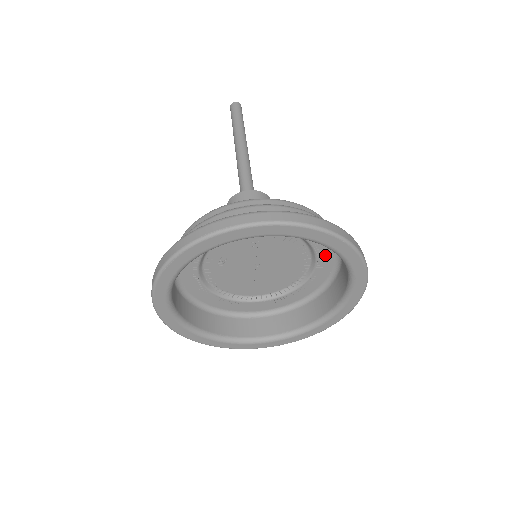
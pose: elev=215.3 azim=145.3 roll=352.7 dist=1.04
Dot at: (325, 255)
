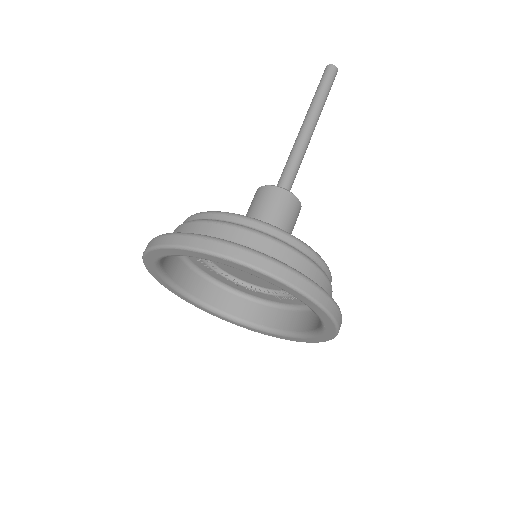
Dot at: (295, 300)
